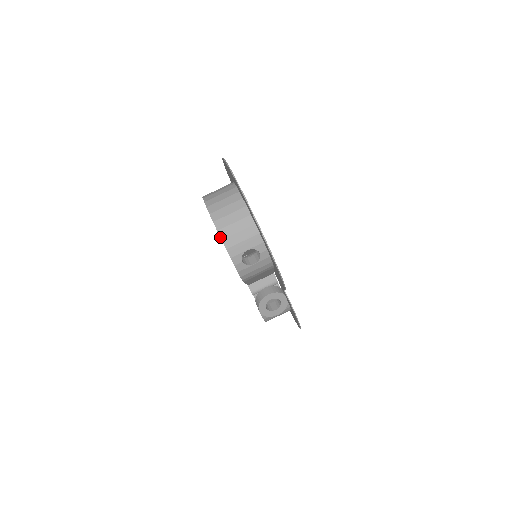
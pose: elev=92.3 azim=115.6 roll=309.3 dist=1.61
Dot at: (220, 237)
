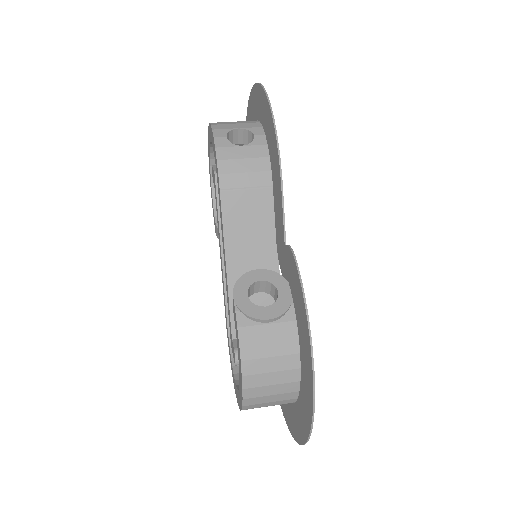
Dot at: (209, 123)
